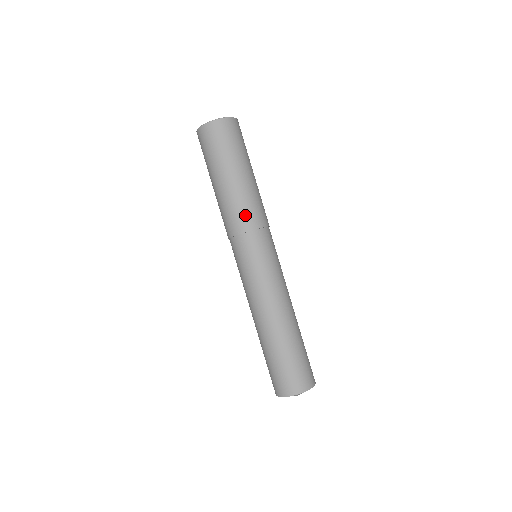
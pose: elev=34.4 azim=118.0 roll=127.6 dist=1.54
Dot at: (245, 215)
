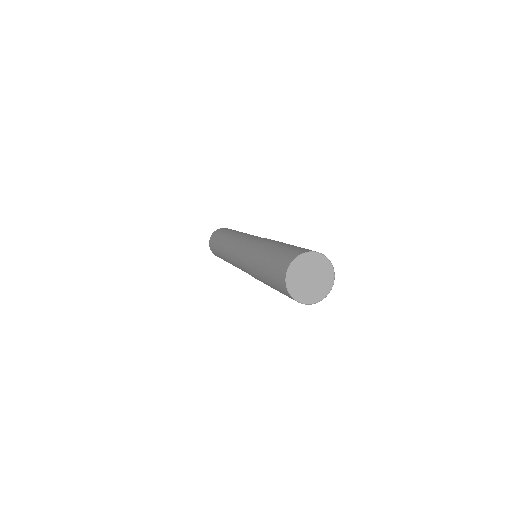
Dot at: occluded
